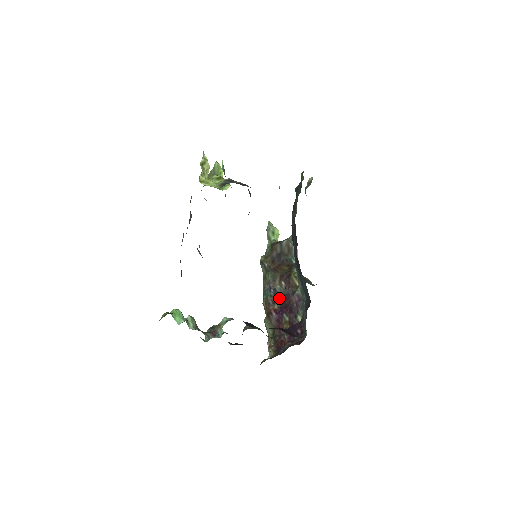
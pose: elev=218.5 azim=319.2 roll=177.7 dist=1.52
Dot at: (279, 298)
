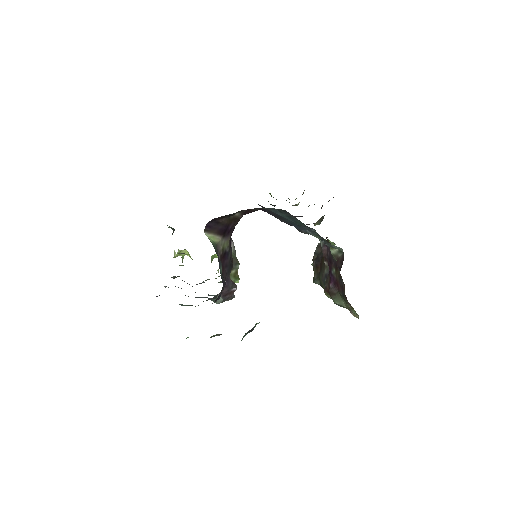
Dot at: occluded
